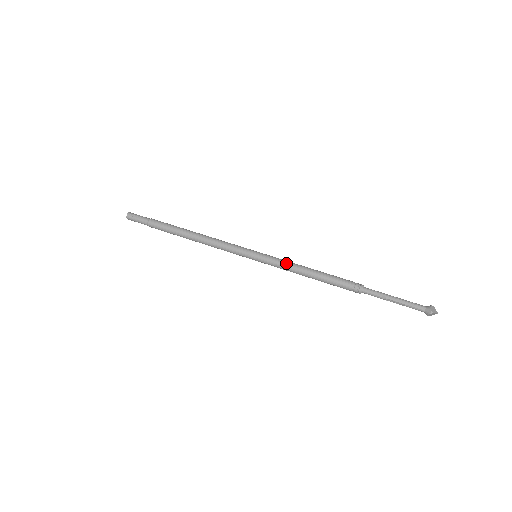
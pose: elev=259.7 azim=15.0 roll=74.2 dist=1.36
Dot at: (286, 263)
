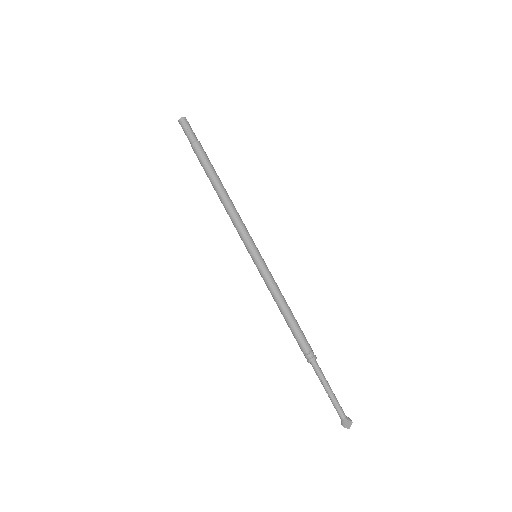
Dot at: (272, 286)
